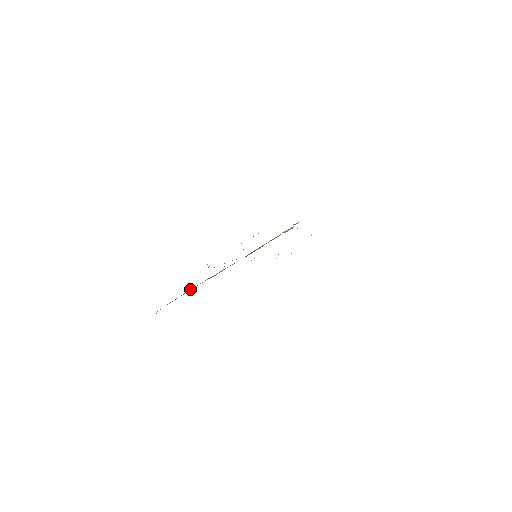
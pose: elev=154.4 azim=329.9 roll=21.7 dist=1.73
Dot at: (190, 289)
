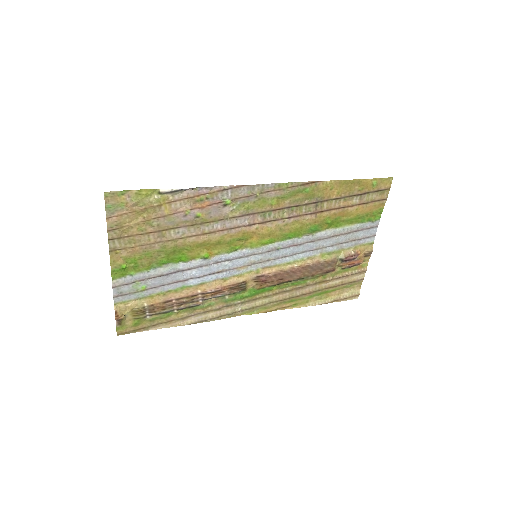
Dot at: (170, 299)
